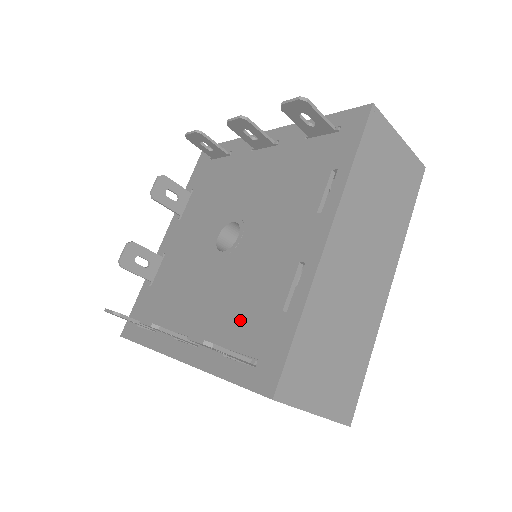
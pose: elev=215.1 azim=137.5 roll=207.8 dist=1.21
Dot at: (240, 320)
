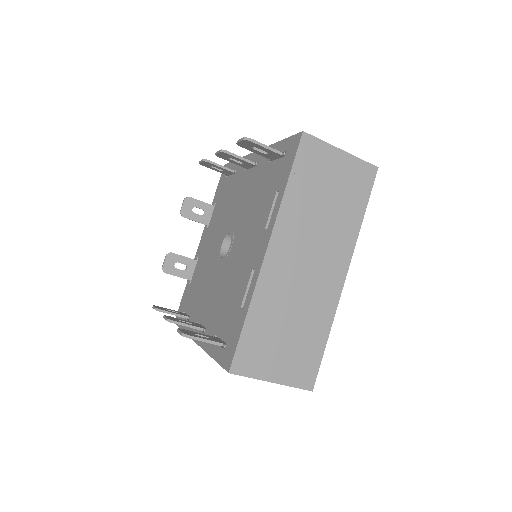
Dot at: (223, 313)
